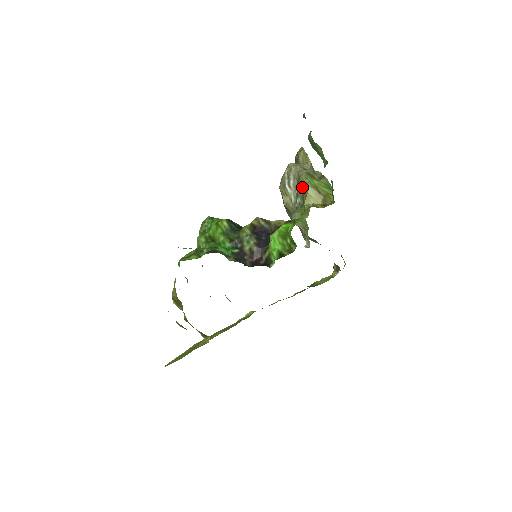
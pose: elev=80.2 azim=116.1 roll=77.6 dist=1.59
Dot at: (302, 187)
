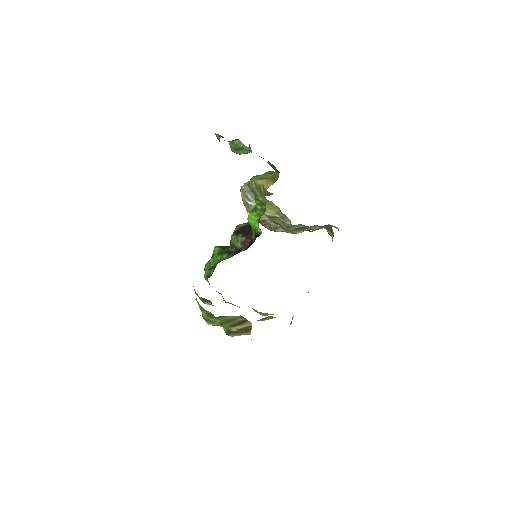
Dot at: (254, 187)
